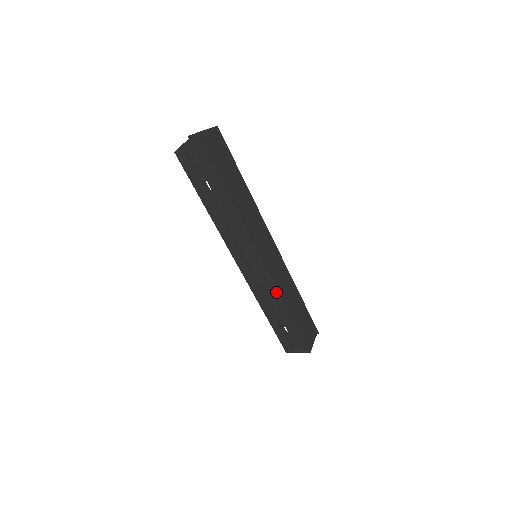
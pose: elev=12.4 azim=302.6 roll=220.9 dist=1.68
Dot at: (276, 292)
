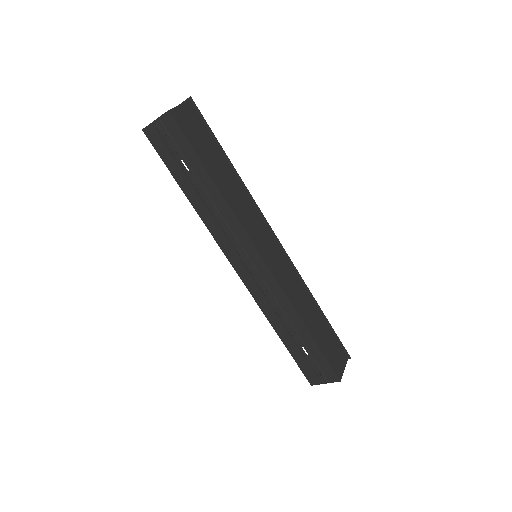
Dot at: (284, 298)
